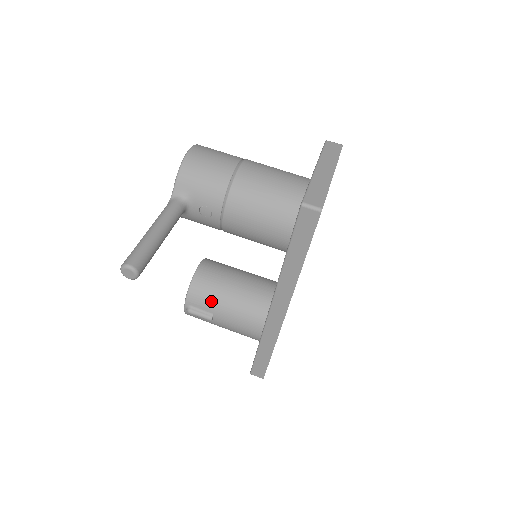
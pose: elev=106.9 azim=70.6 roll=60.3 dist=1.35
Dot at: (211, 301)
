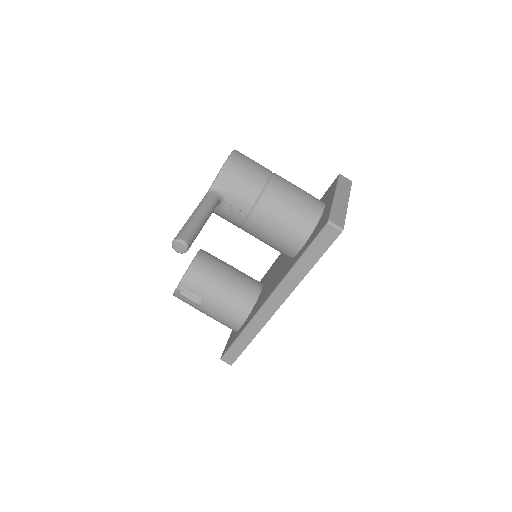
Dot at: (204, 288)
